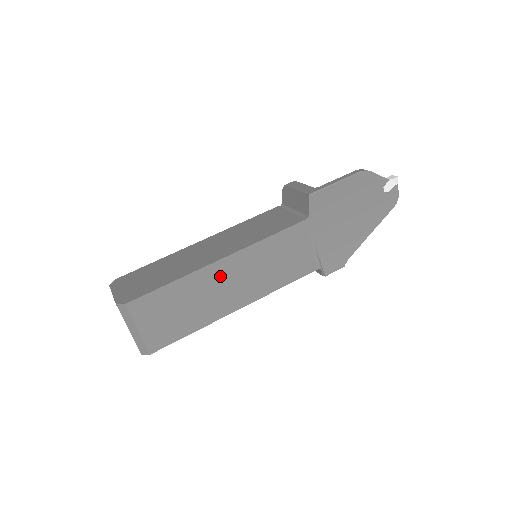
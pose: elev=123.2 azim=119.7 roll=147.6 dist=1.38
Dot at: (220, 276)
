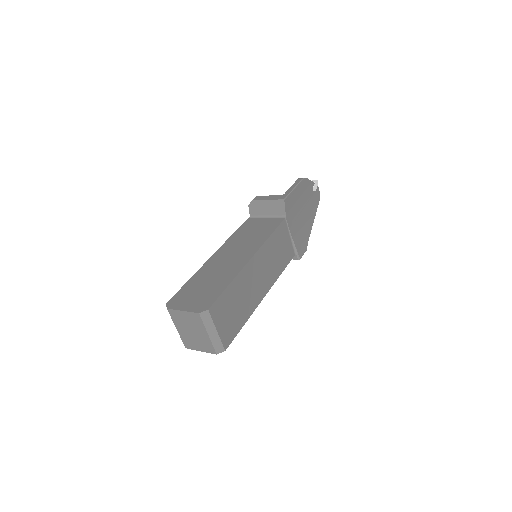
Dot at: (252, 272)
